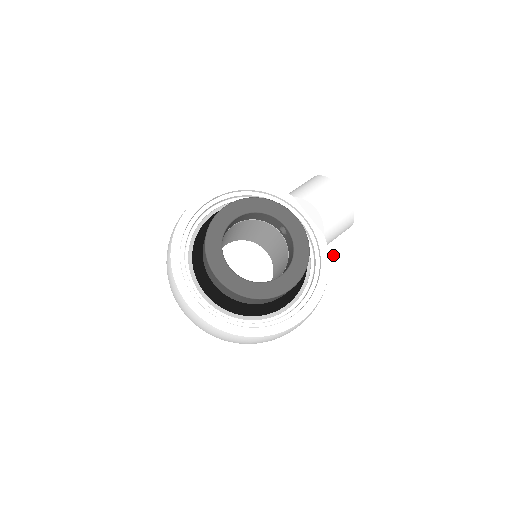
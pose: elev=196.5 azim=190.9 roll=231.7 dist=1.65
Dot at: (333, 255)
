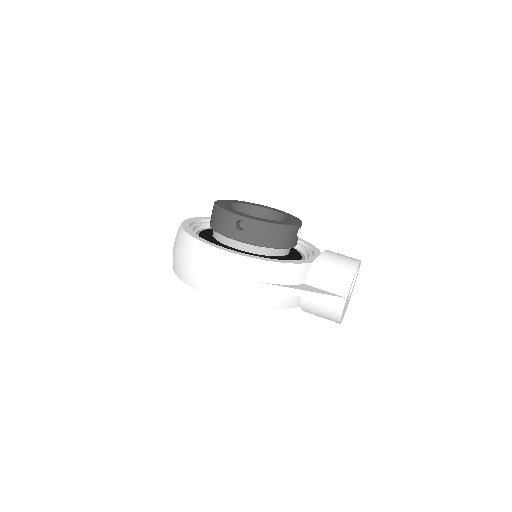
Dot at: (305, 288)
